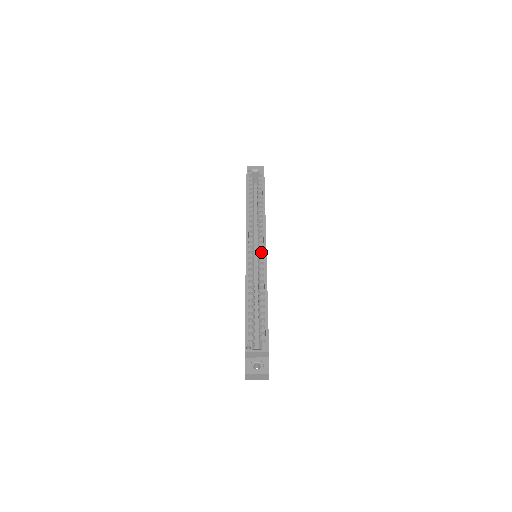
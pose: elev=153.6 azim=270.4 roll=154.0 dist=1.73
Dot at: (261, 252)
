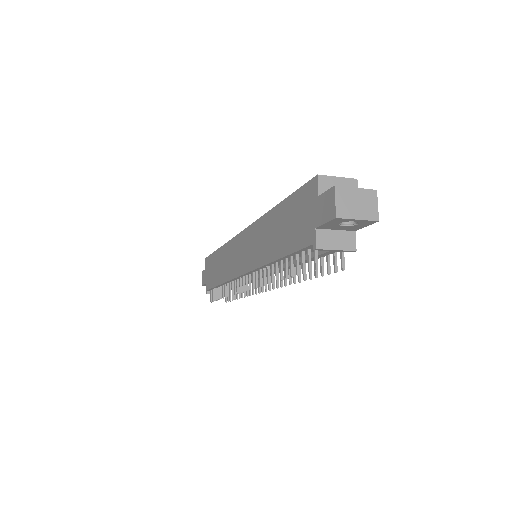
Dot at: occluded
